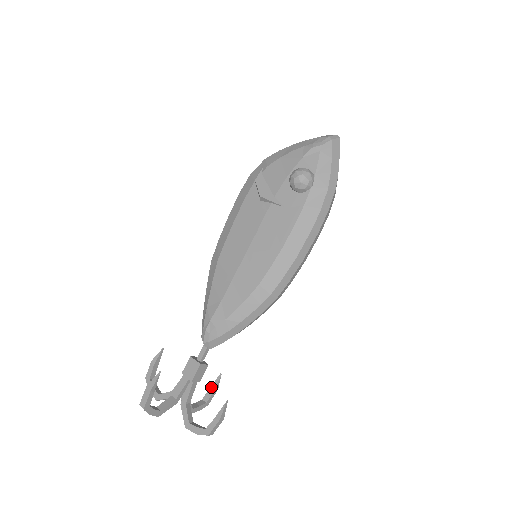
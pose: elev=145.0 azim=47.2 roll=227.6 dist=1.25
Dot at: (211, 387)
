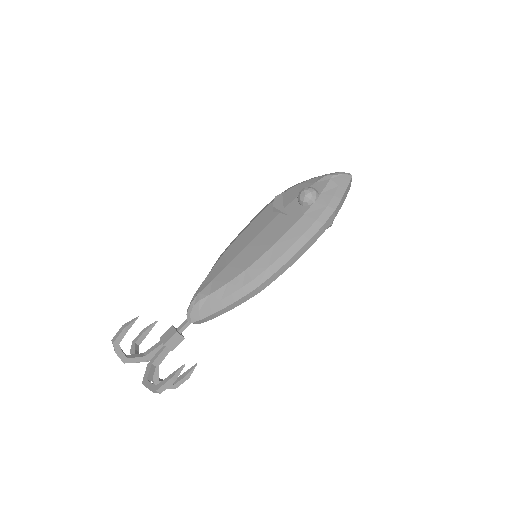
Dot at: (184, 373)
